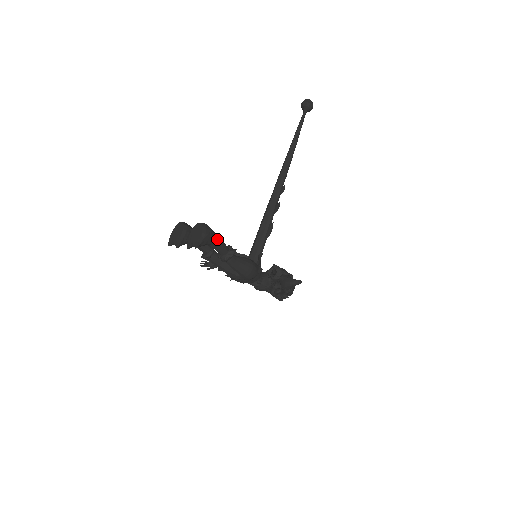
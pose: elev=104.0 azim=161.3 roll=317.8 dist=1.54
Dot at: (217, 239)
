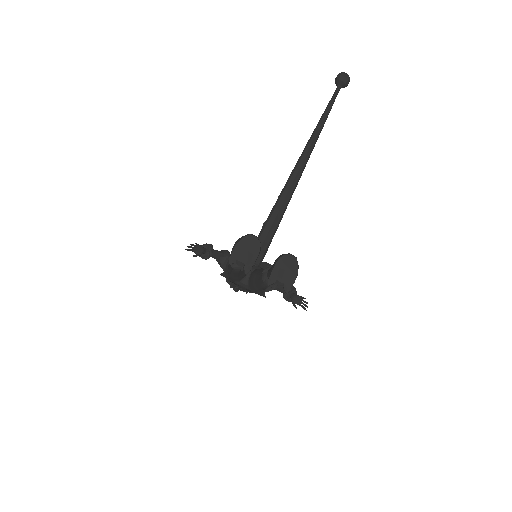
Dot at: occluded
